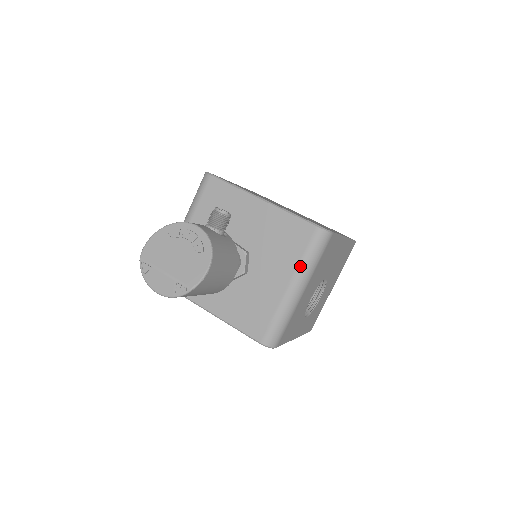
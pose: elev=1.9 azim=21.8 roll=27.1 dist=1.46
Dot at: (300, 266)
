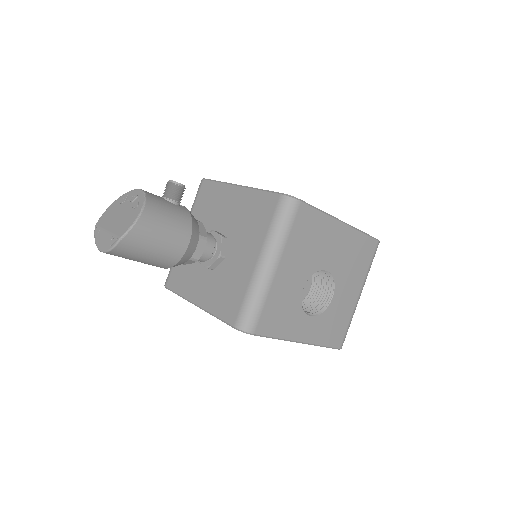
Dot at: (267, 238)
